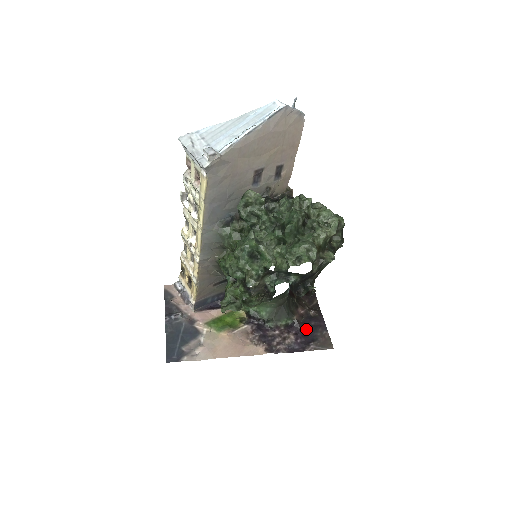
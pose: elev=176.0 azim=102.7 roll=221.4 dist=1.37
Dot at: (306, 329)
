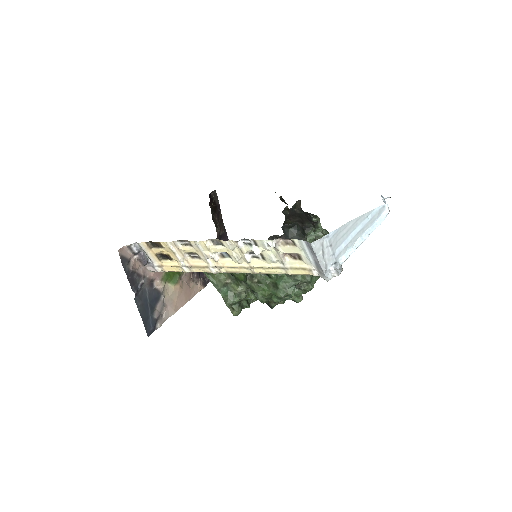
Dot at: occluded
